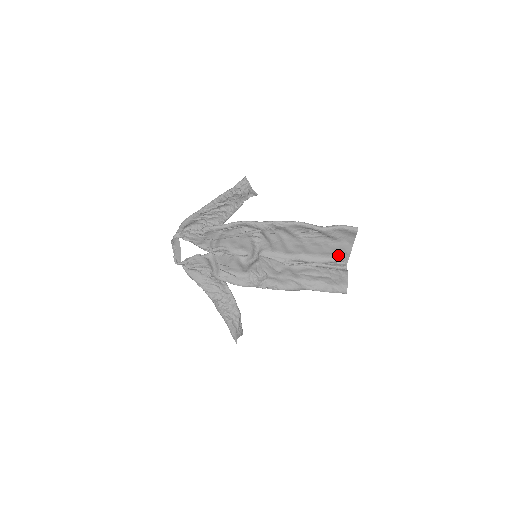
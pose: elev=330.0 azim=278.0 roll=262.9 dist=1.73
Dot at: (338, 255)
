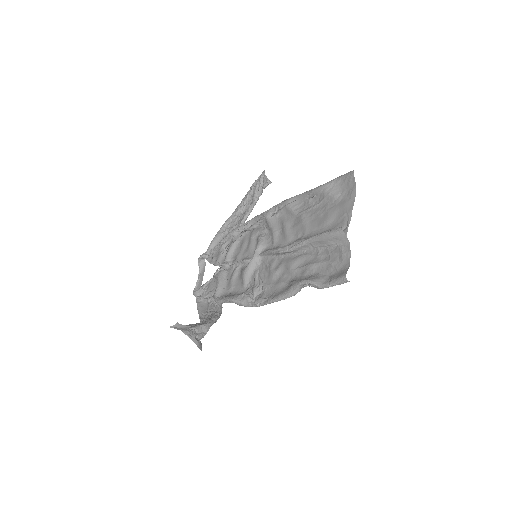
Dot at: (338, 222)
